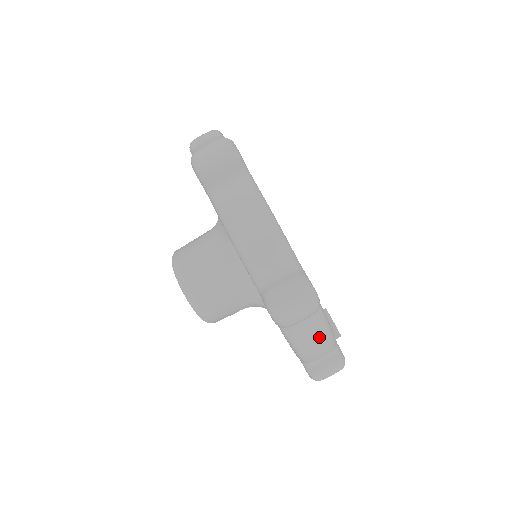
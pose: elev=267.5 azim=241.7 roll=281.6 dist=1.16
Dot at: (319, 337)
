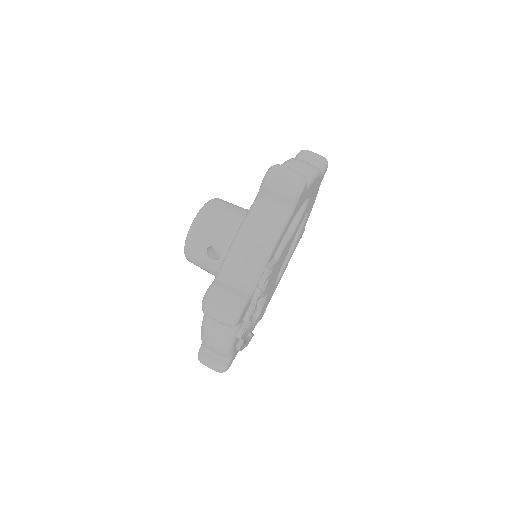
Dot at: (264, 234)
